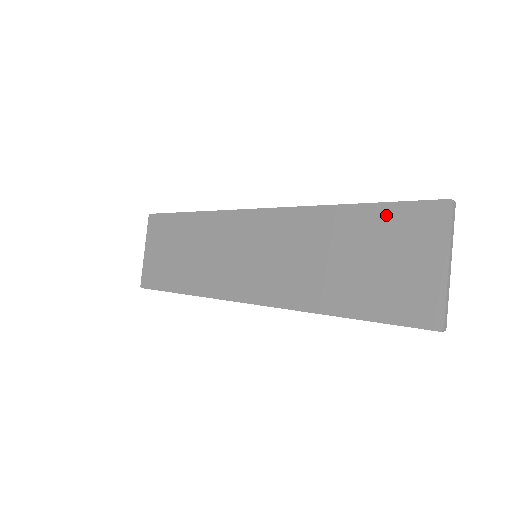
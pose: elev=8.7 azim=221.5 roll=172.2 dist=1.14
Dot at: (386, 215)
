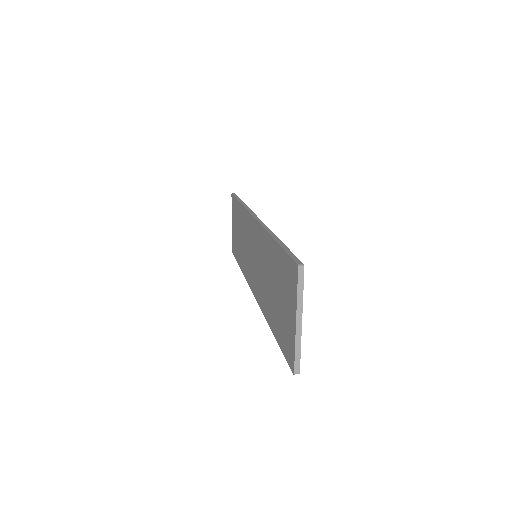
Dot at: (281, 259)
